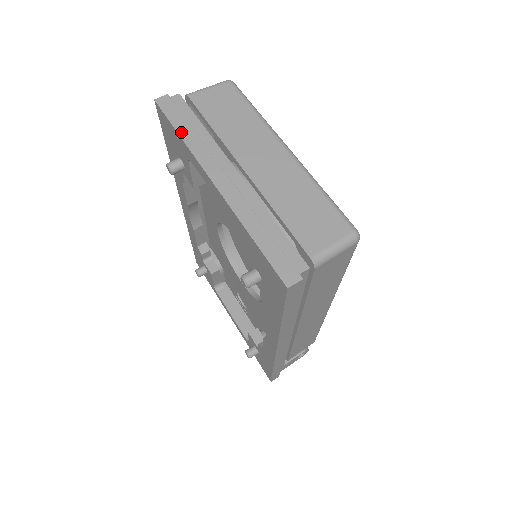
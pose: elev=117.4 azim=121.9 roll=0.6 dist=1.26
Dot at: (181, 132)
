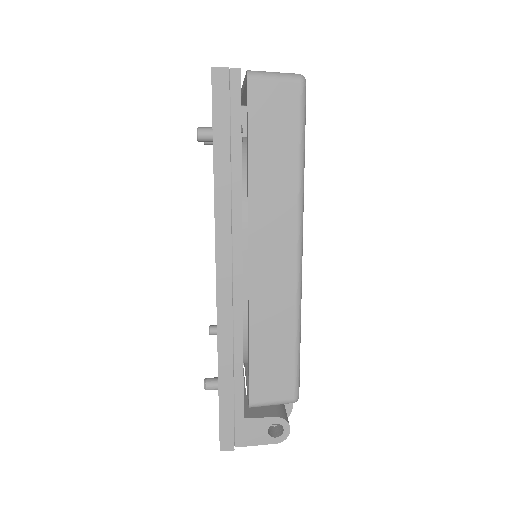
Dot at: occluded
